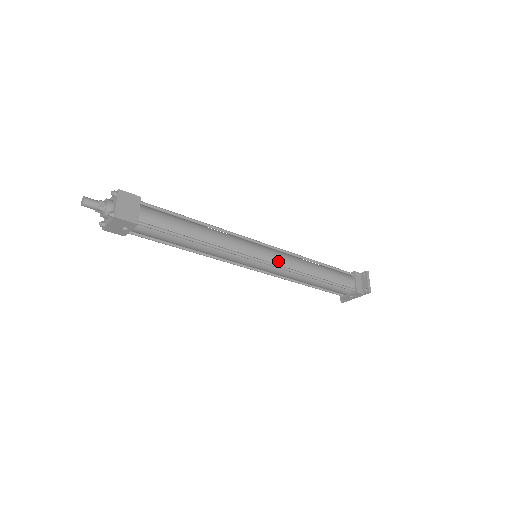
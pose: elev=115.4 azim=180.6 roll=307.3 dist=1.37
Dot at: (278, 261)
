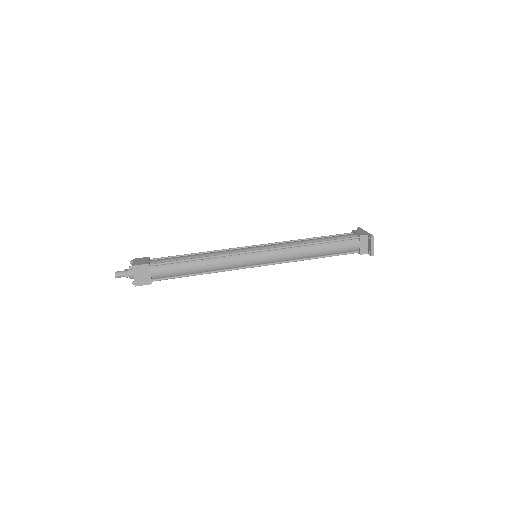
Dot at: (273, 260)
